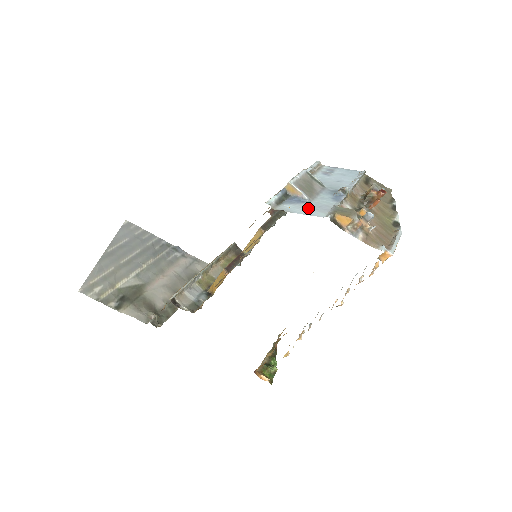
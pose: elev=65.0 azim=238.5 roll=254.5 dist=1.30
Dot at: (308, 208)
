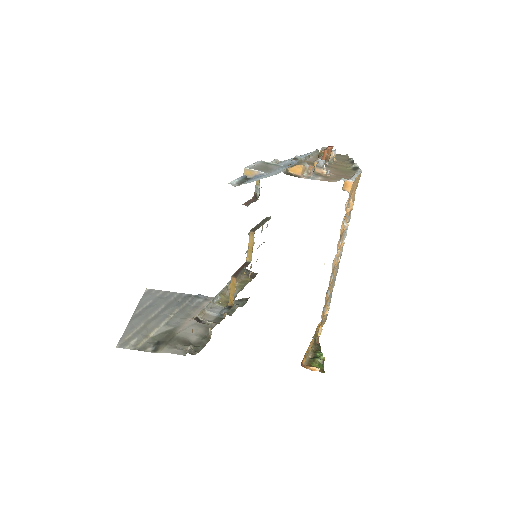
Dot at: (265, 176)
